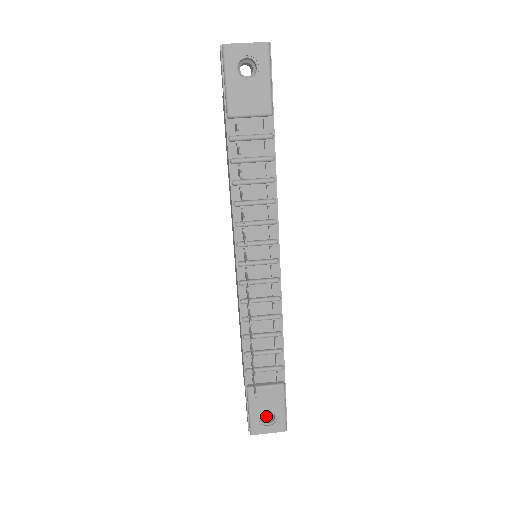
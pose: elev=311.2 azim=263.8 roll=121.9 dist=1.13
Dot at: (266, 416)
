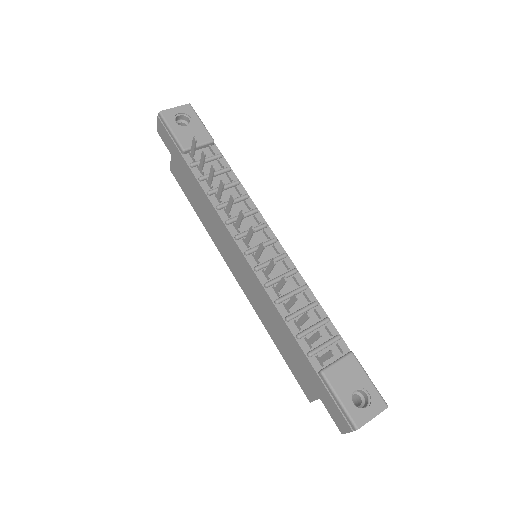
Dot at: (358, 406)
